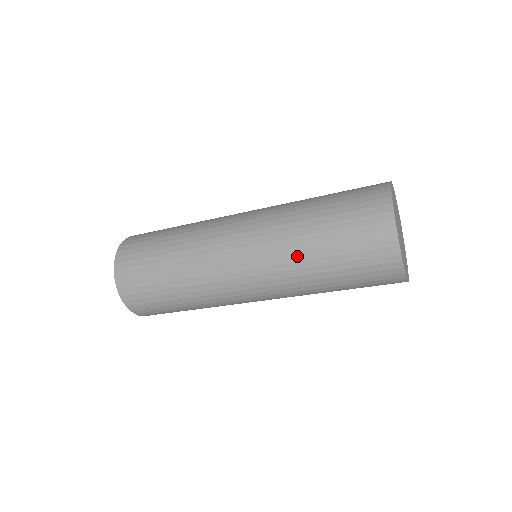
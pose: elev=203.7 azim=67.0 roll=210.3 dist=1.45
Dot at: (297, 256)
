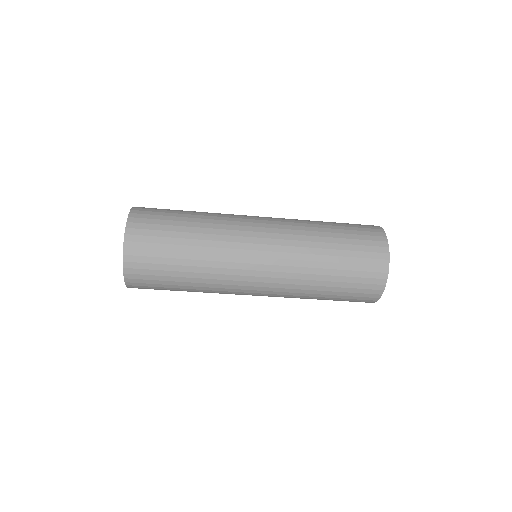
Dot at: (311, 228)
